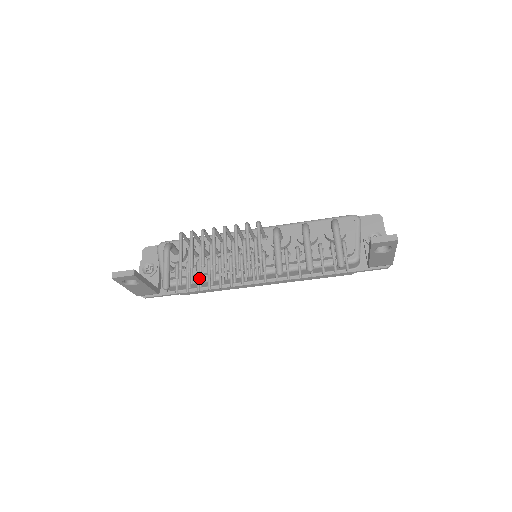
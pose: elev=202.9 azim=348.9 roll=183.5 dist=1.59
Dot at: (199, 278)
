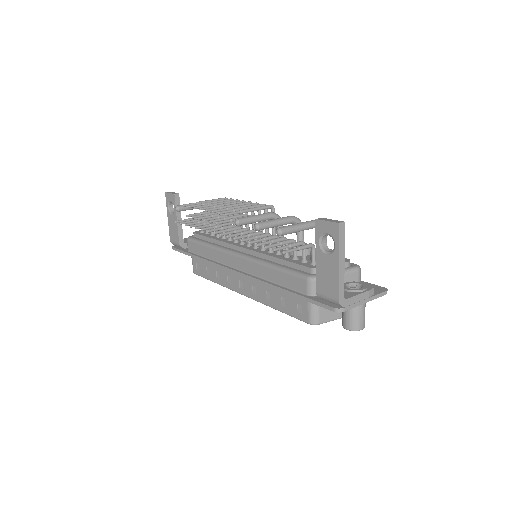
Dot at: (199, 215)
